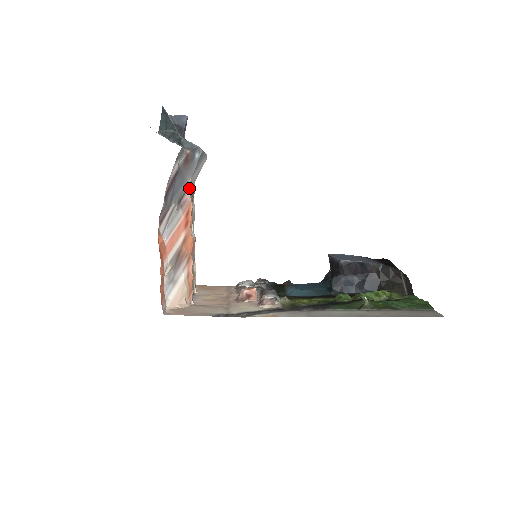
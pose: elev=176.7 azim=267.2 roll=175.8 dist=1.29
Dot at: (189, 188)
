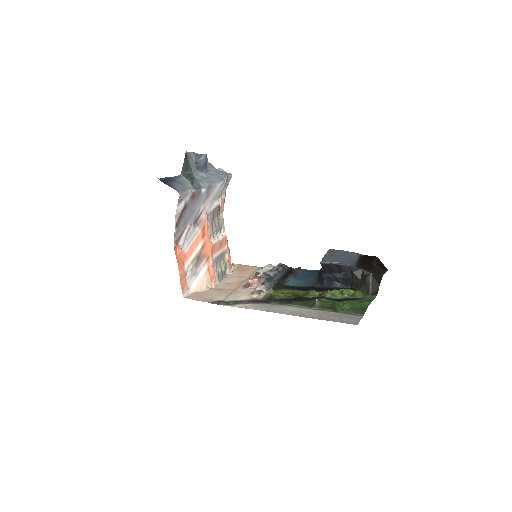
Dot at: (203, 211)
